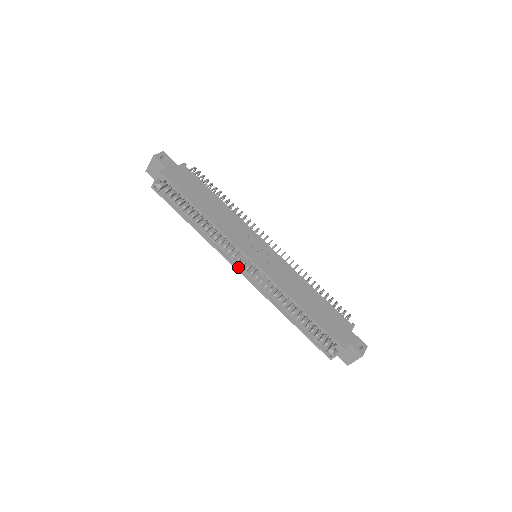
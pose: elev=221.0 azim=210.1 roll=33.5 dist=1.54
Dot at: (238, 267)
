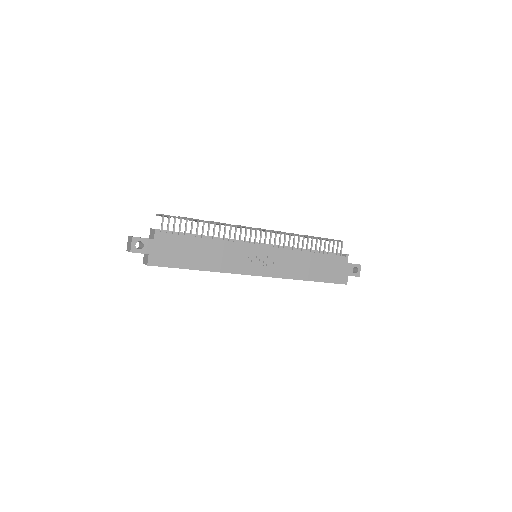
Dot at: occluded
